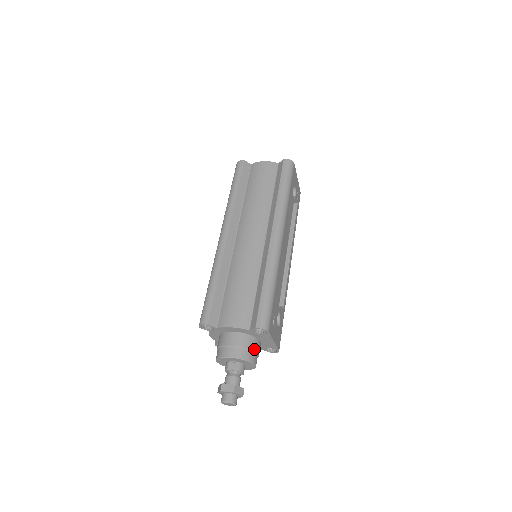
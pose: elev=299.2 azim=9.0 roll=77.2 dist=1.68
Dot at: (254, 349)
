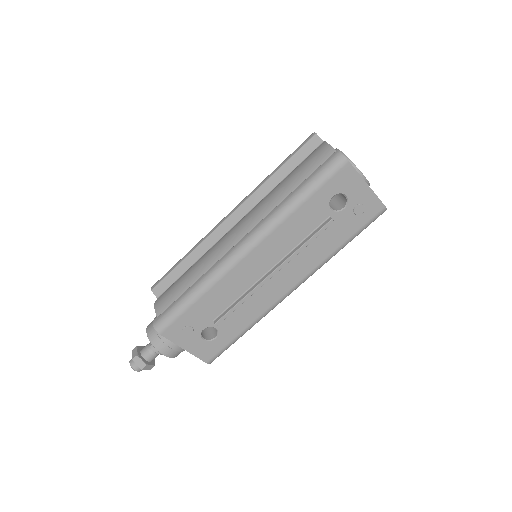
Dot at: (166, 340)
